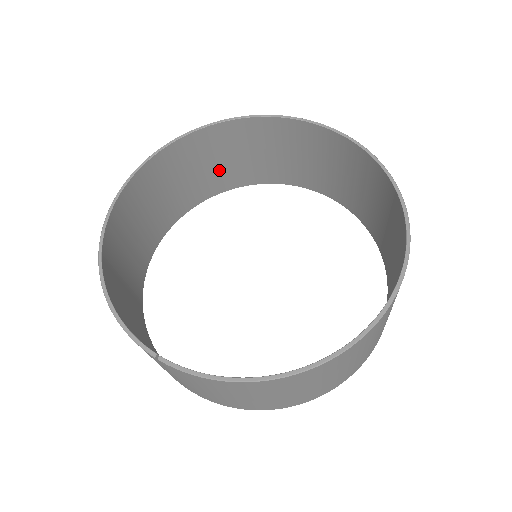
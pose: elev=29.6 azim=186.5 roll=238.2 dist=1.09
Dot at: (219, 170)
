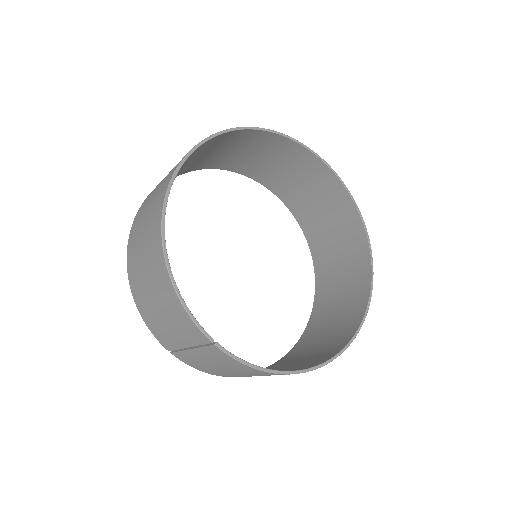
Dot at: (226, 155)
